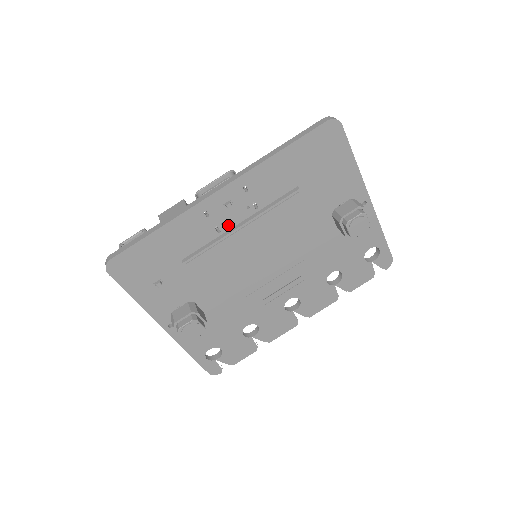
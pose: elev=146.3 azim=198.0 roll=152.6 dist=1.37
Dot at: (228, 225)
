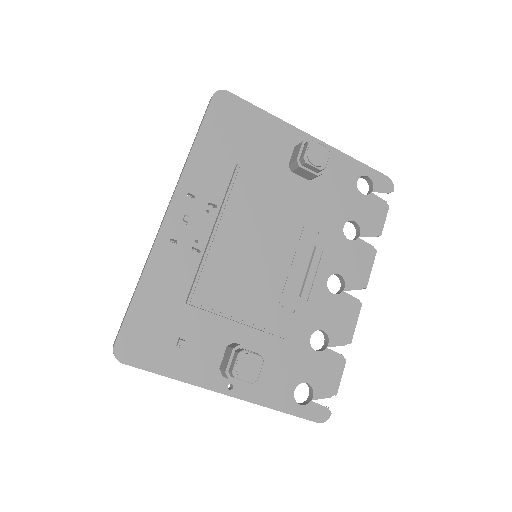
Dot at: (202, 240)
